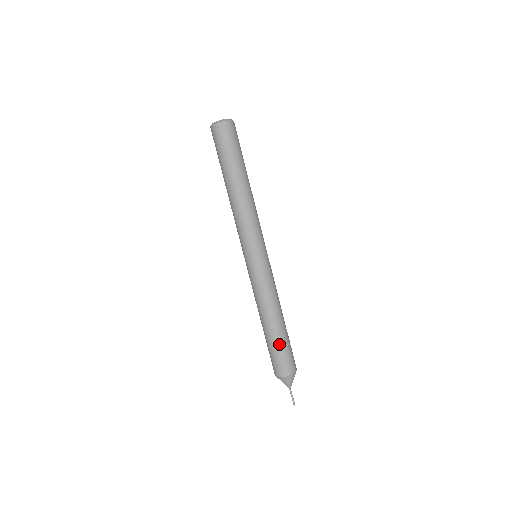
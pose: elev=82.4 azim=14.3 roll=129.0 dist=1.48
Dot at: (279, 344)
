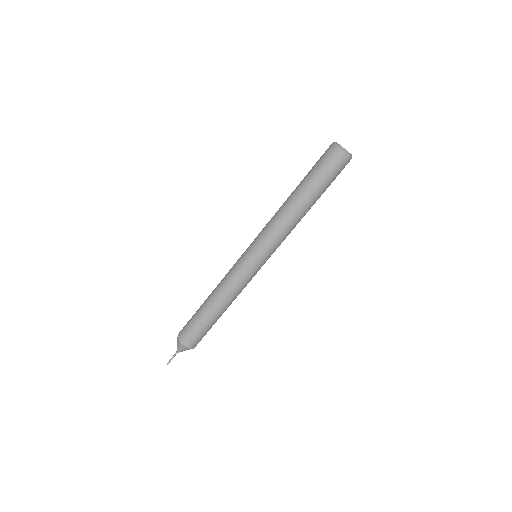
Dot at: (200, 321)
